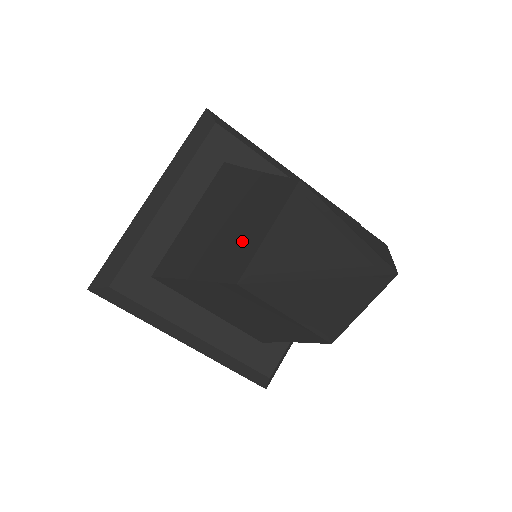
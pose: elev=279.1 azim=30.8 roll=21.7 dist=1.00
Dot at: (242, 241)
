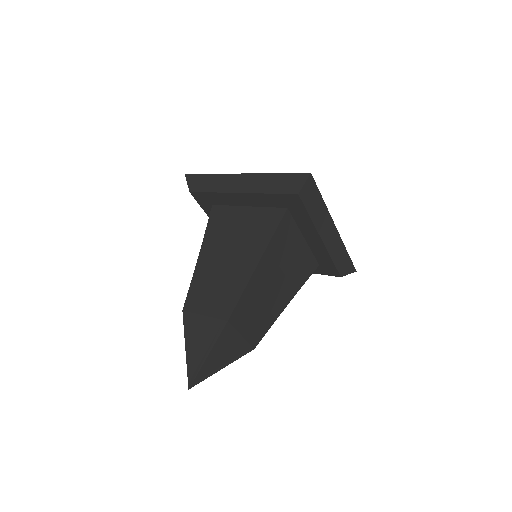
Dot at: occluded
